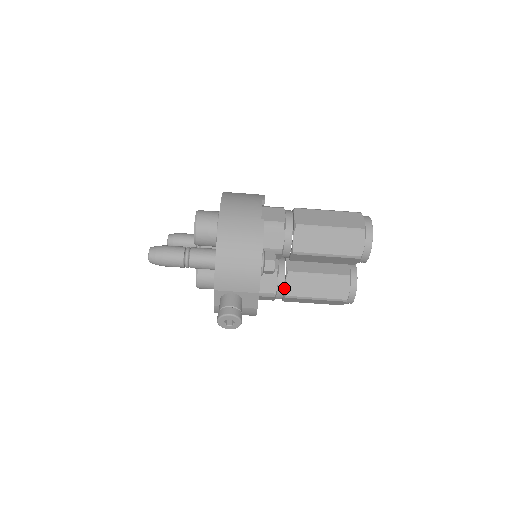
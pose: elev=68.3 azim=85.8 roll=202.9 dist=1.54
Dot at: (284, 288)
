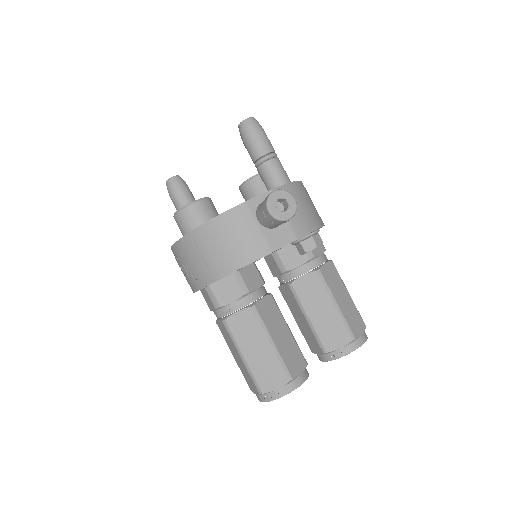
Dot at: (257, 300)
